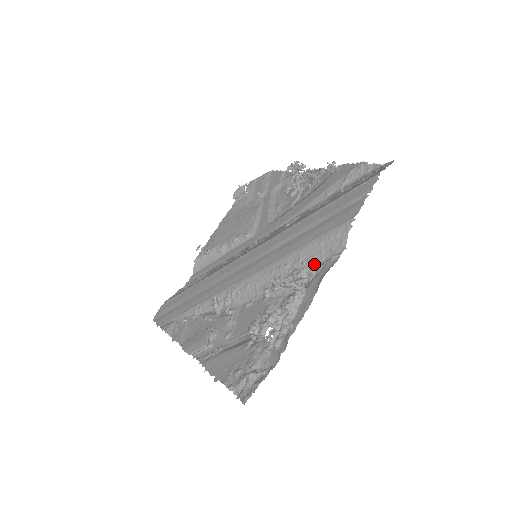
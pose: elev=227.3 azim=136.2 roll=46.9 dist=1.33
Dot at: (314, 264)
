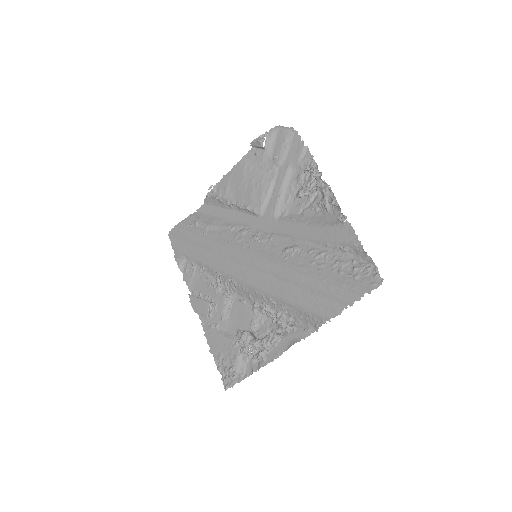
Dot at: (293, 320)
